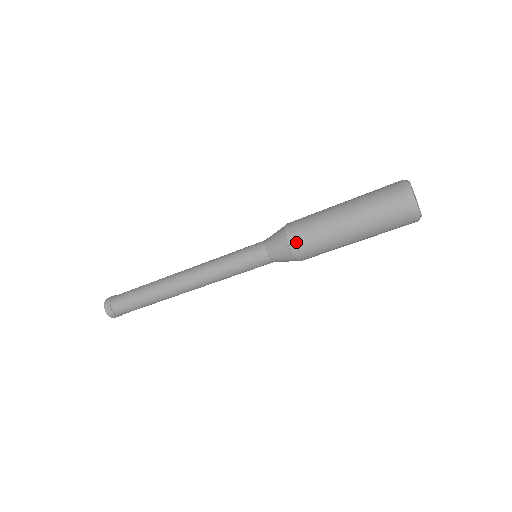
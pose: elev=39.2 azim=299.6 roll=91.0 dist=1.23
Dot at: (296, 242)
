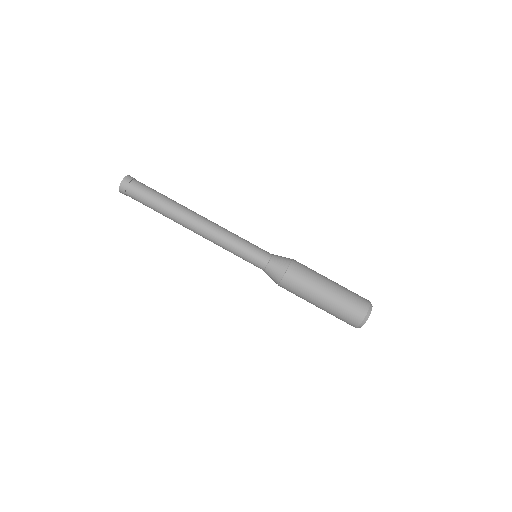
Dot at: (297, 263)
